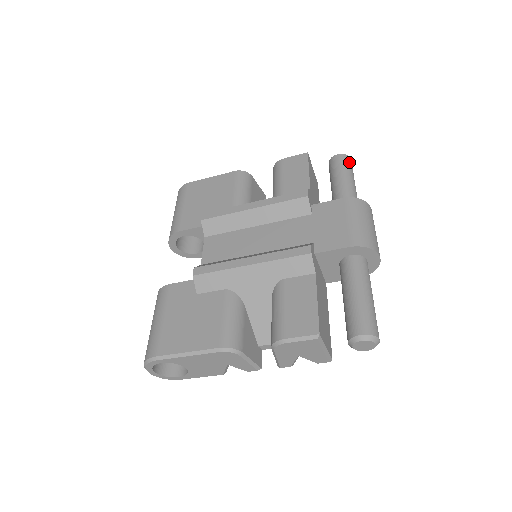
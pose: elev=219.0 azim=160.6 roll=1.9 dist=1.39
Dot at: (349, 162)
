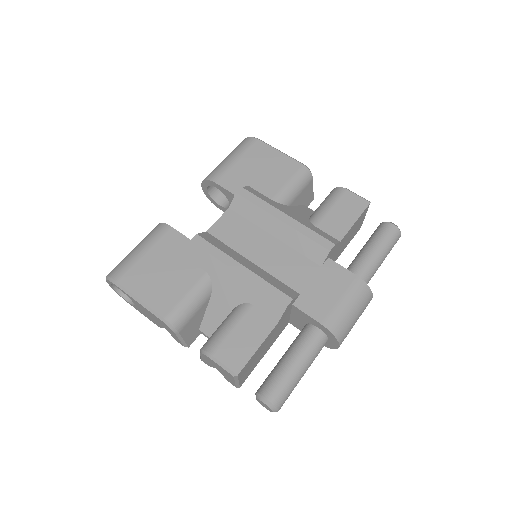
Dot at: (396, 239)
